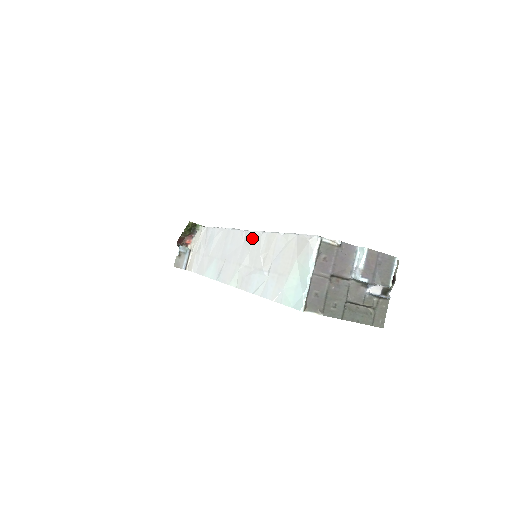
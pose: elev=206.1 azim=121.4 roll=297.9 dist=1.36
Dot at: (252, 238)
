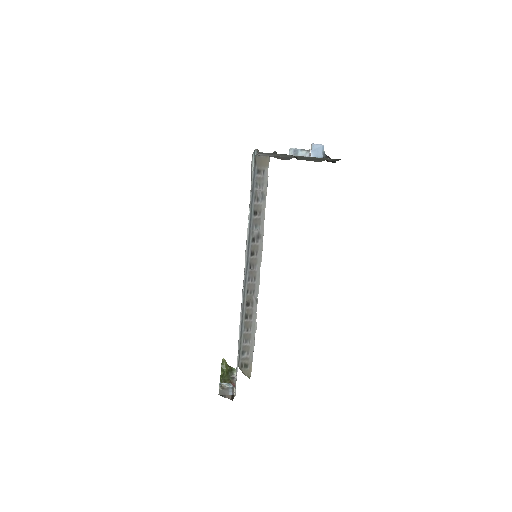
Dot at: occluded
